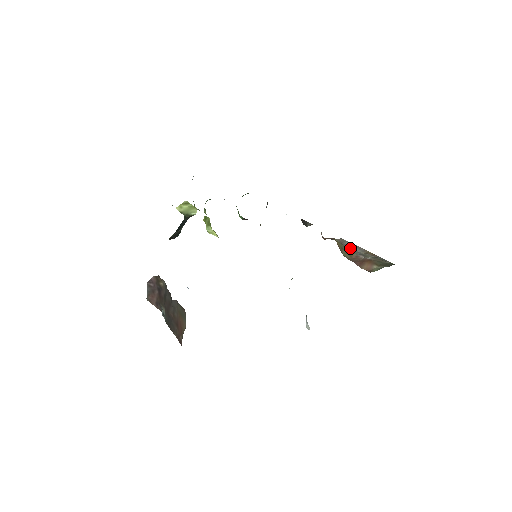
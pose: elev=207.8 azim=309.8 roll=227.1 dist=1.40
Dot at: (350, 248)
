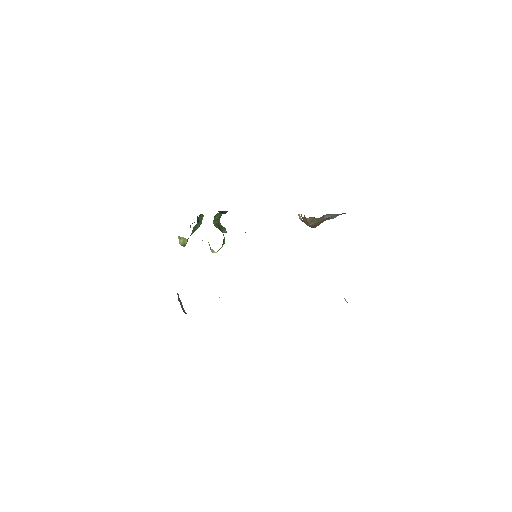
Dot at: occluded
